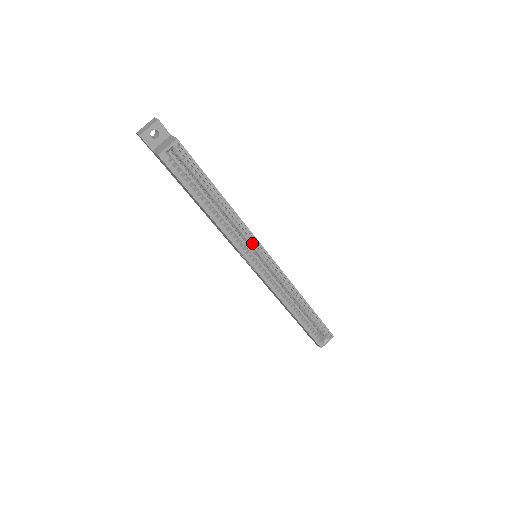
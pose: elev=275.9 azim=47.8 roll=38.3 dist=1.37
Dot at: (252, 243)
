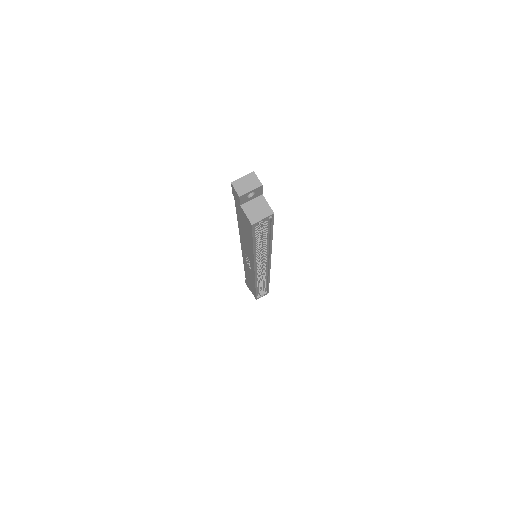
Dot at: (265, 259)
